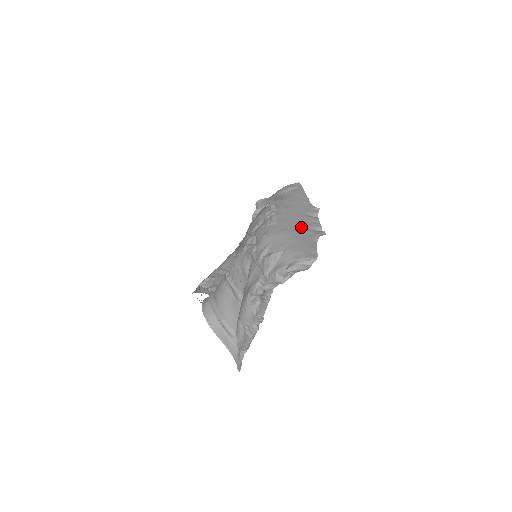
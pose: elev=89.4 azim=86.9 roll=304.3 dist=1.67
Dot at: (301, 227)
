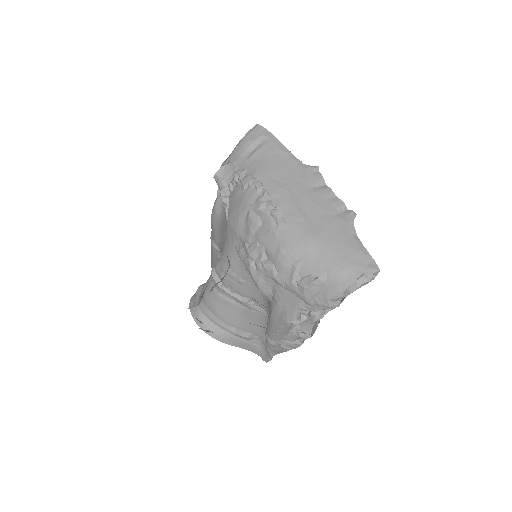
Dot at: (323, 218)
